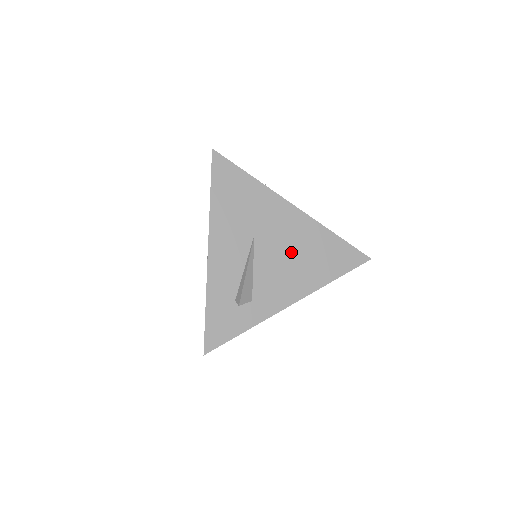
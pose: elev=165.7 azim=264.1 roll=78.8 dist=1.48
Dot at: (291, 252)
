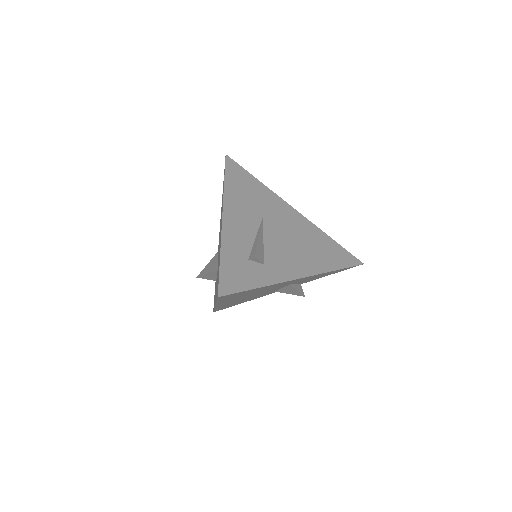
Dot at: (295, 238)
